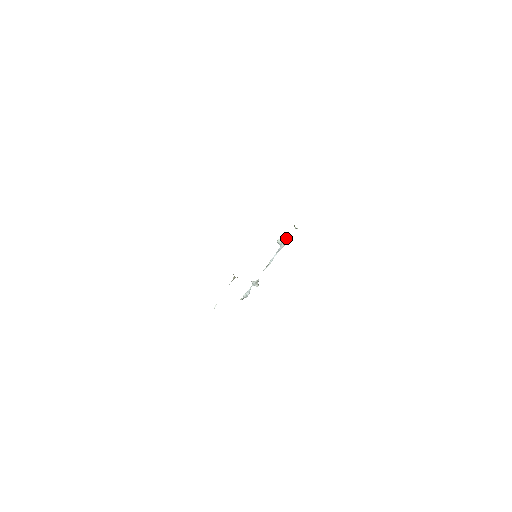
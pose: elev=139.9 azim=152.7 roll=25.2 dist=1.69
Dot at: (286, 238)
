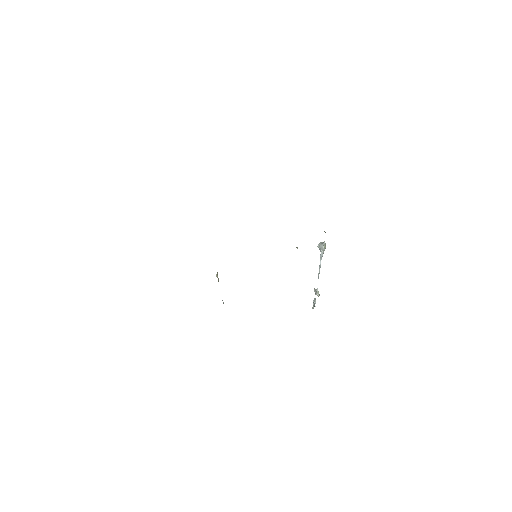
Dot at: (322, 243)
